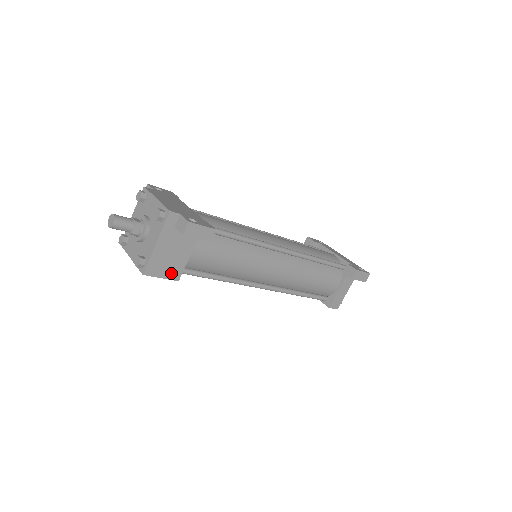
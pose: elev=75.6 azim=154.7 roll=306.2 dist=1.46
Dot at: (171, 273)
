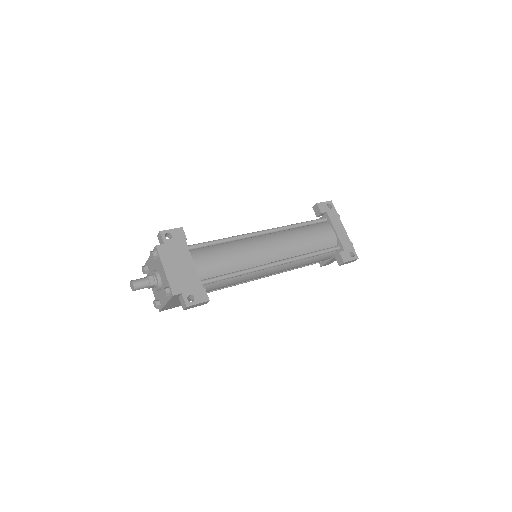
Dot at: occluded
